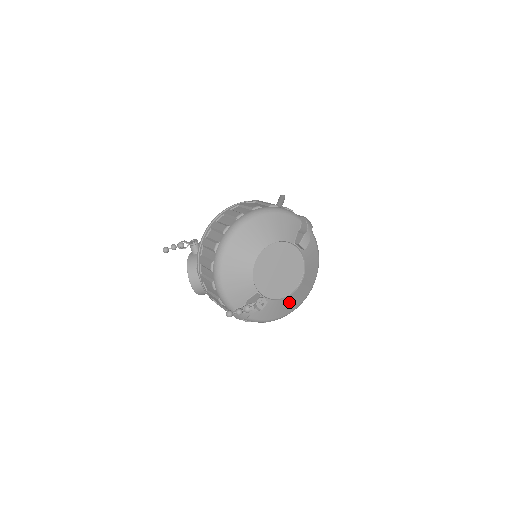
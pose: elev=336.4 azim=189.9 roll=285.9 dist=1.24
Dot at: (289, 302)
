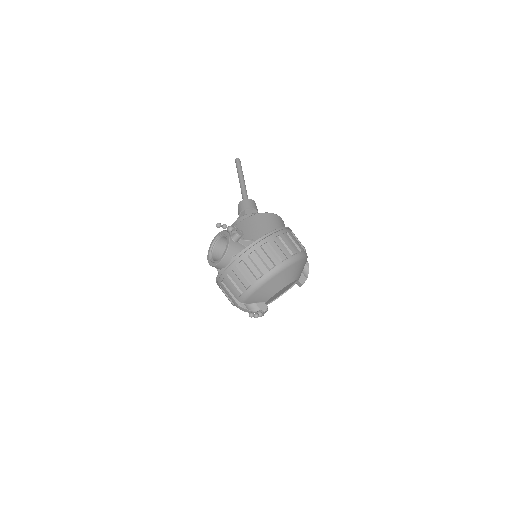
Dot at: occluded
